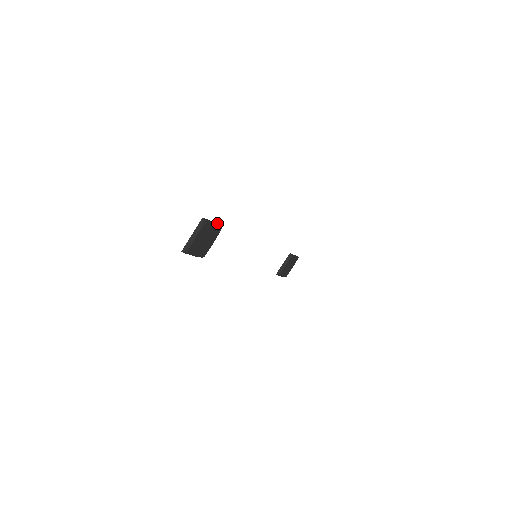
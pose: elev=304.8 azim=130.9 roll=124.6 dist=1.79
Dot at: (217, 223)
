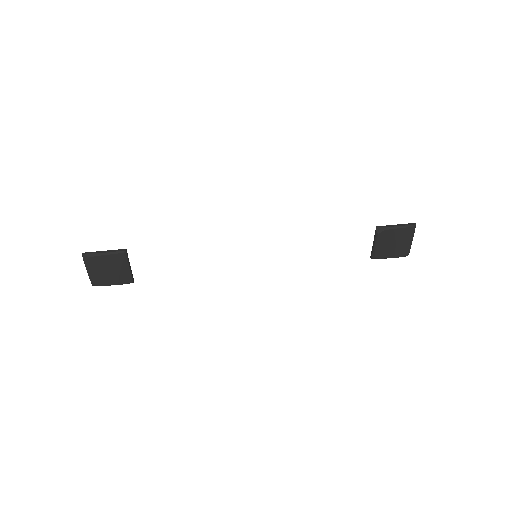
Dot at: (116, 250)
